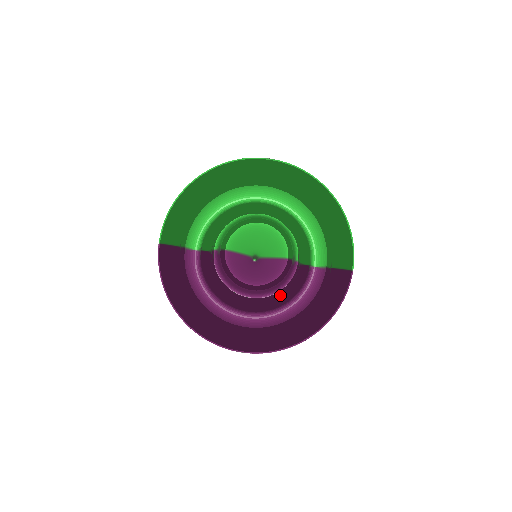
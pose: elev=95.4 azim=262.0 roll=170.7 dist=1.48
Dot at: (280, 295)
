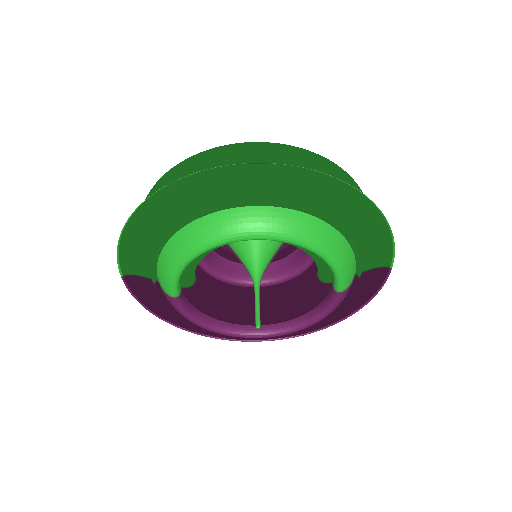
Dot at: (295, 307)
